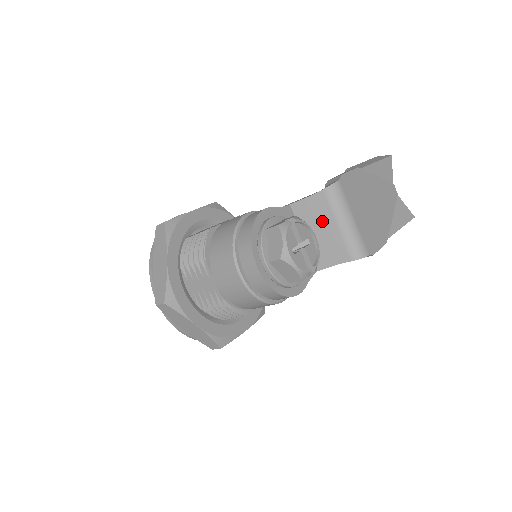
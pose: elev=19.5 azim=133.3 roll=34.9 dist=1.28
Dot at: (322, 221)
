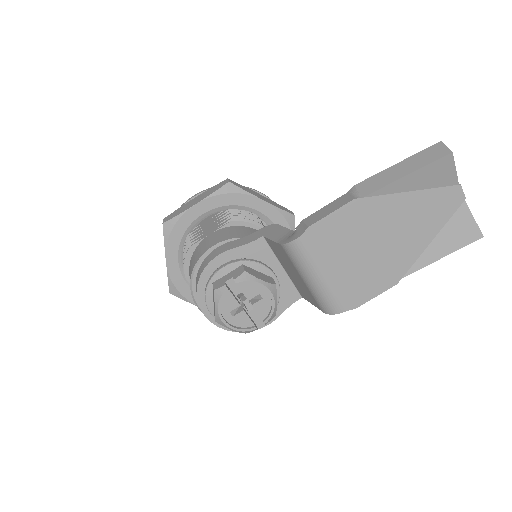
Dot at: (290, 267)
